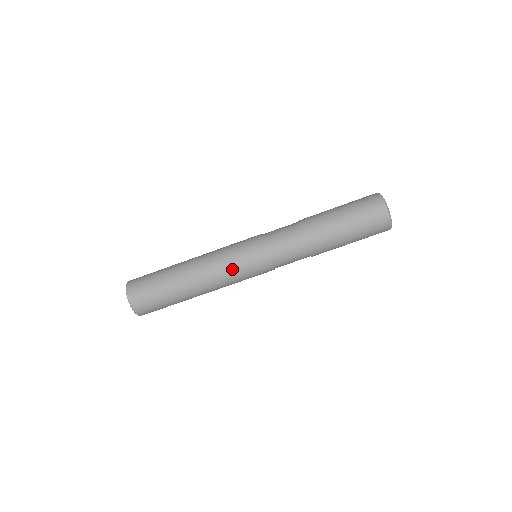
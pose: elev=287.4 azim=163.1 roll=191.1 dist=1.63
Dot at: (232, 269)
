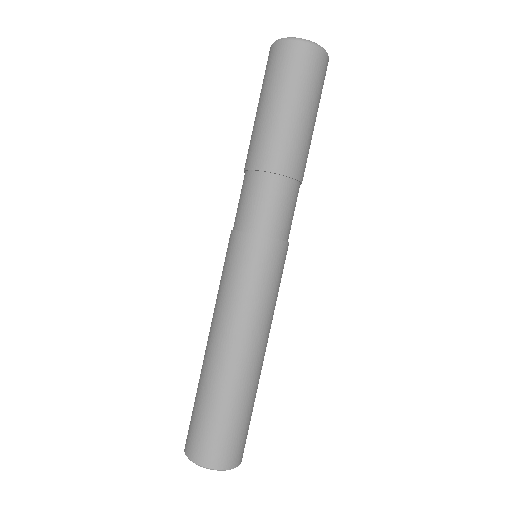
Dot at: (254, 297)
